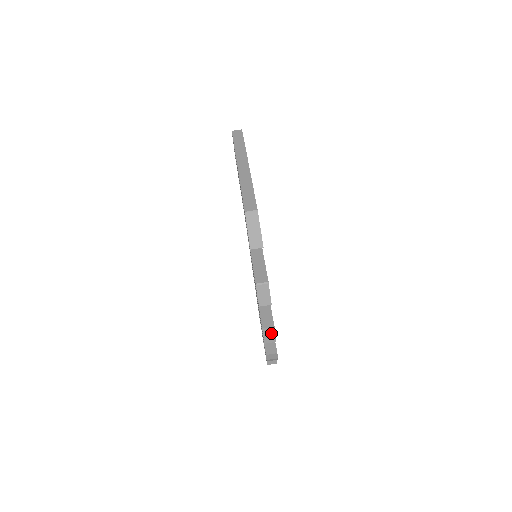
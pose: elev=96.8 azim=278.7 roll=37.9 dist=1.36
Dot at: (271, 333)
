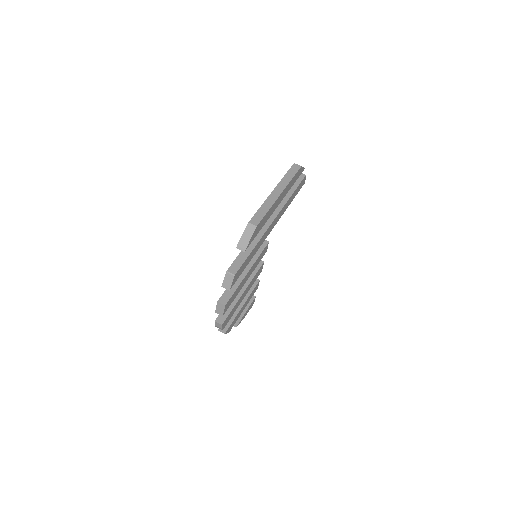
Dot at: (222, 308)
